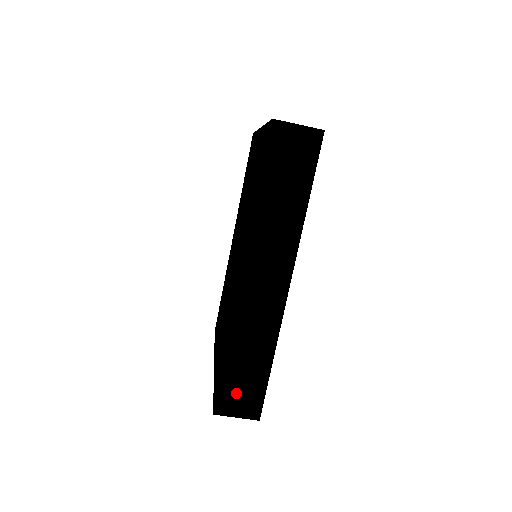
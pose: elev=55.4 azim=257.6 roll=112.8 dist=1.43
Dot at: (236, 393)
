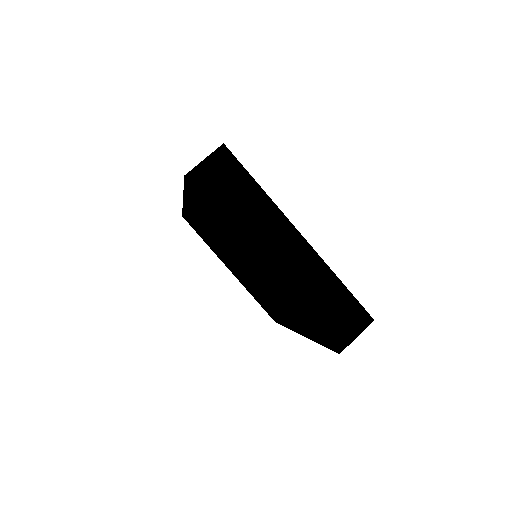
Dot at: occluded
